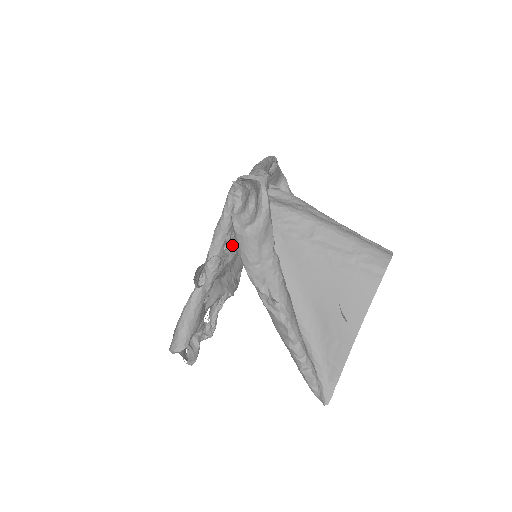
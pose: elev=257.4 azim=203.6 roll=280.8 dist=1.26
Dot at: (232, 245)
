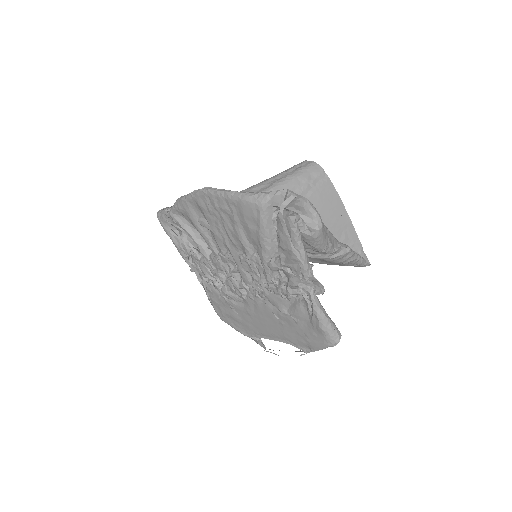
Dot at: occluded
